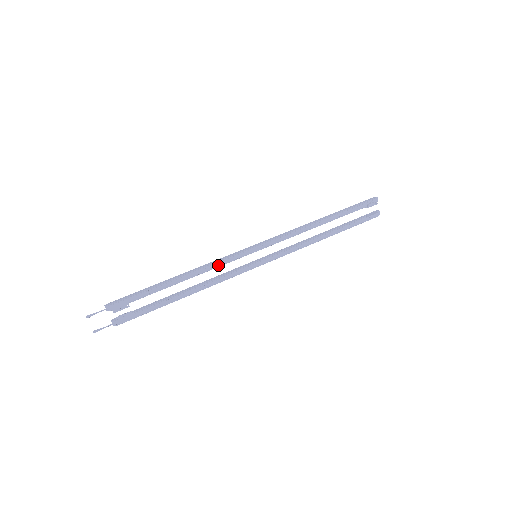
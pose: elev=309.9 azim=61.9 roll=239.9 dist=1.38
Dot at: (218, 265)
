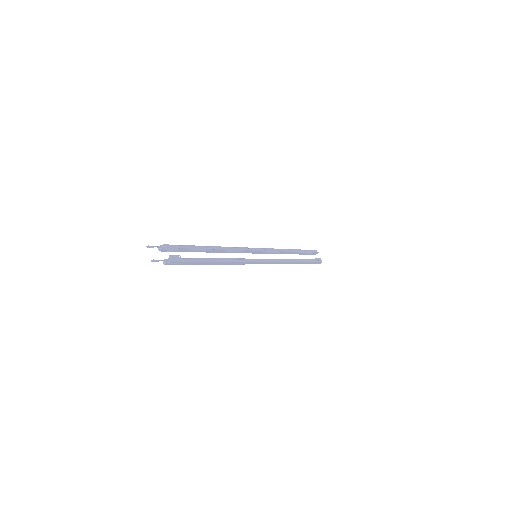
Dot at: (234, 249)
